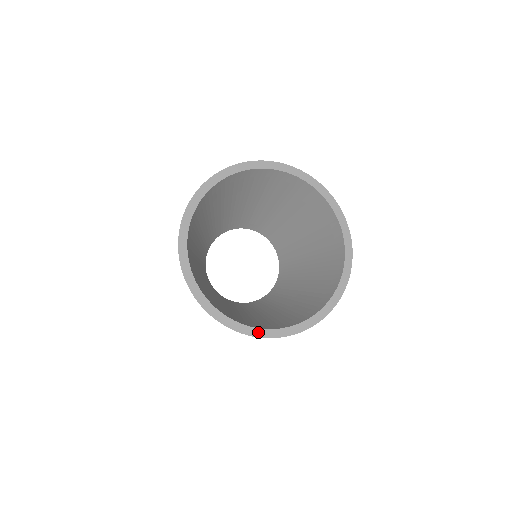
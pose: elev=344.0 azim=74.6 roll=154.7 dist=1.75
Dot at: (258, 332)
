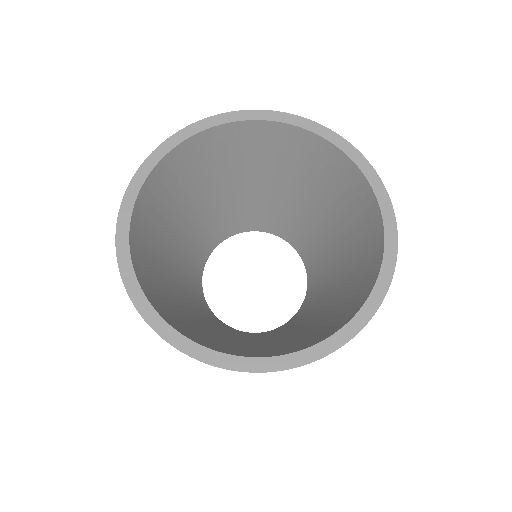
Dot at: (226, 360)
